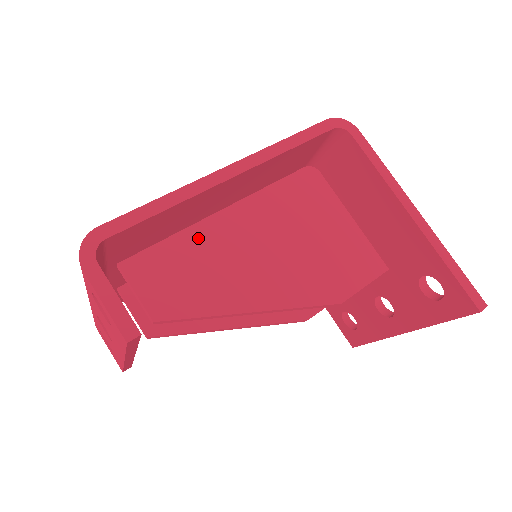
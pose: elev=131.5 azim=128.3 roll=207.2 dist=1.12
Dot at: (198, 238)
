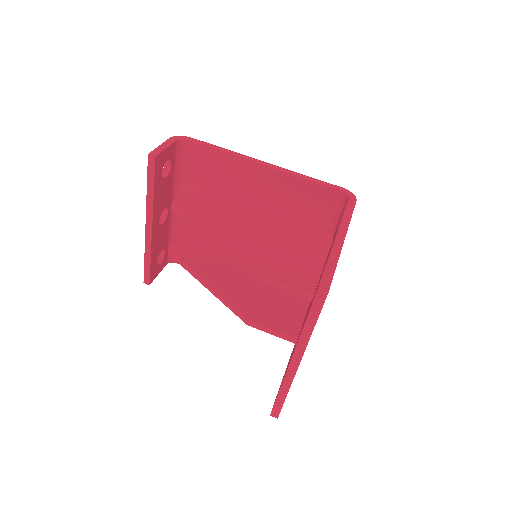
Dot at: (231, 205)
